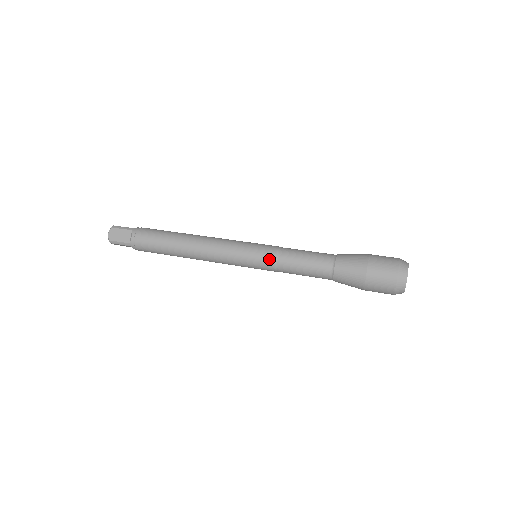
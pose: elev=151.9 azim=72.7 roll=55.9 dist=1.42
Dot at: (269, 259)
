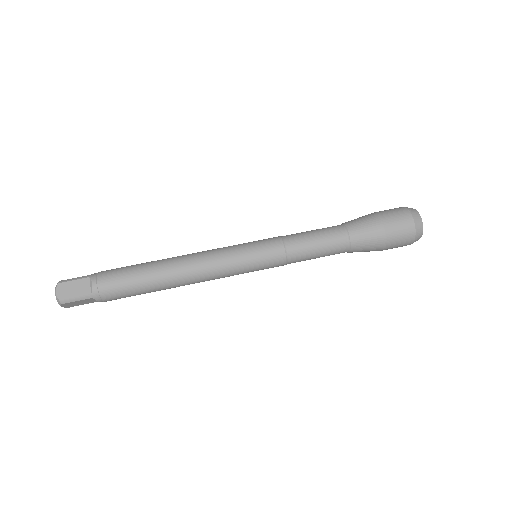
Dot at: (277, 250)
